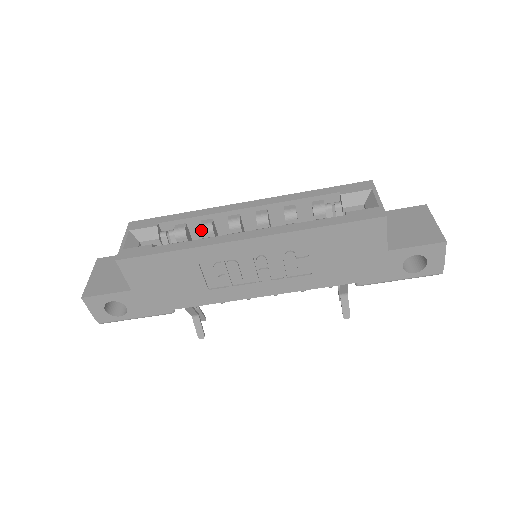
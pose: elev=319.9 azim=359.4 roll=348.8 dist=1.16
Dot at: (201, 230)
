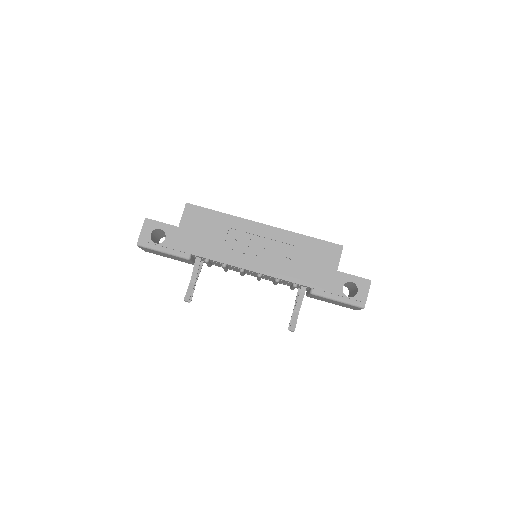
Dot at: occluded
